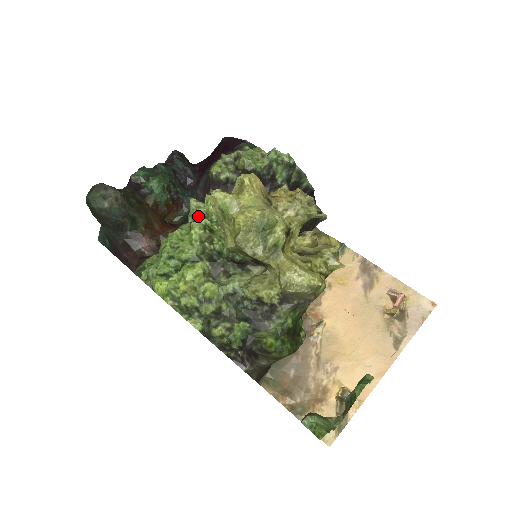
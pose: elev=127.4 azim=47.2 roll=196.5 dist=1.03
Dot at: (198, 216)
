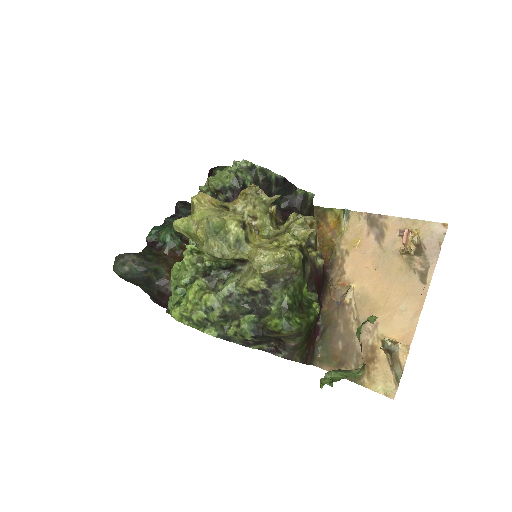
Dot at: occluded
